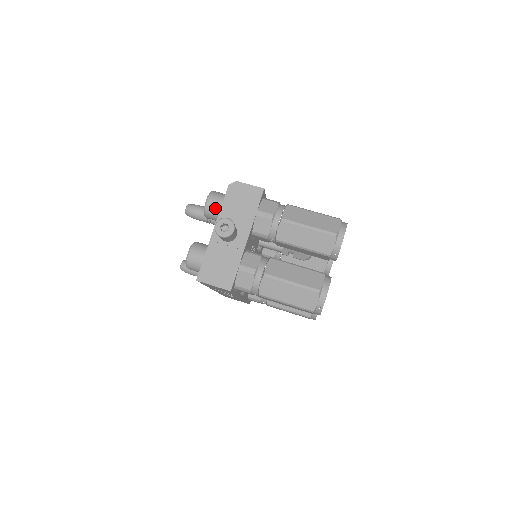
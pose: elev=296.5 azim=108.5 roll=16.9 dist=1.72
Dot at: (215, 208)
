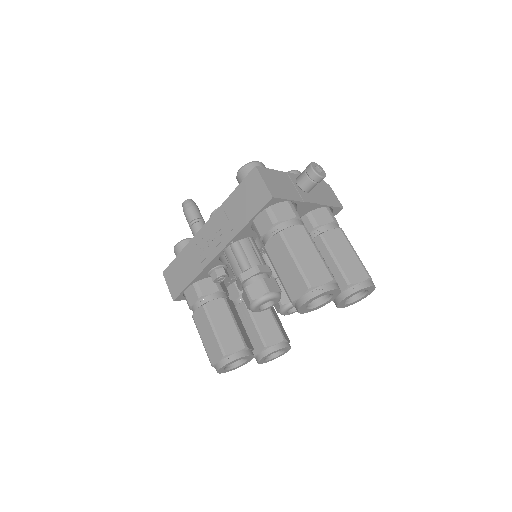
Dot at: occluded
